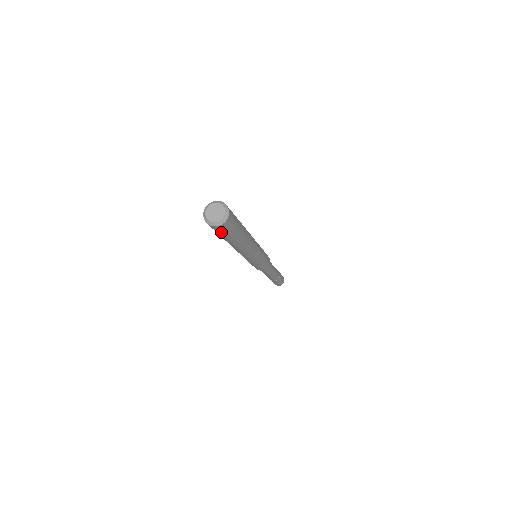
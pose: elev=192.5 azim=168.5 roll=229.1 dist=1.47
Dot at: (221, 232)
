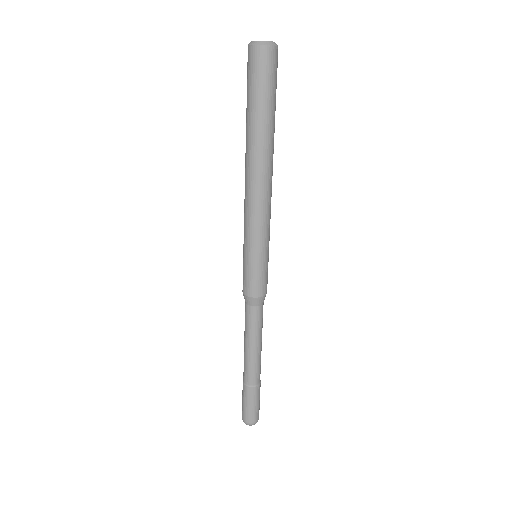
Dot at: (264, 74)
